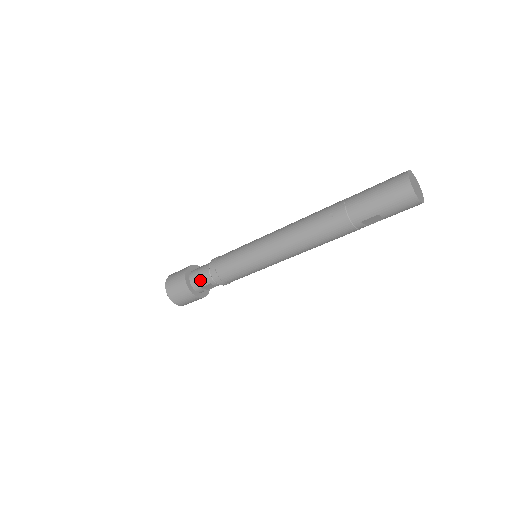
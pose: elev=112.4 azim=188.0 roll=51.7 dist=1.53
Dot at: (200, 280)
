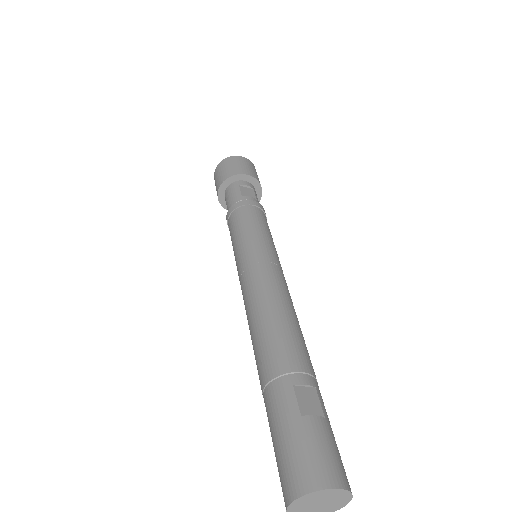
Dot at: occluded
